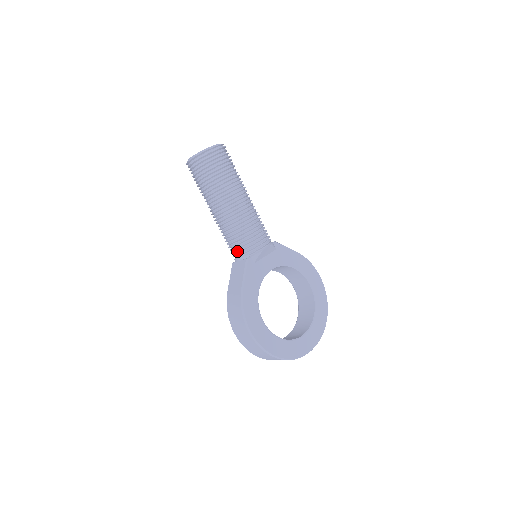
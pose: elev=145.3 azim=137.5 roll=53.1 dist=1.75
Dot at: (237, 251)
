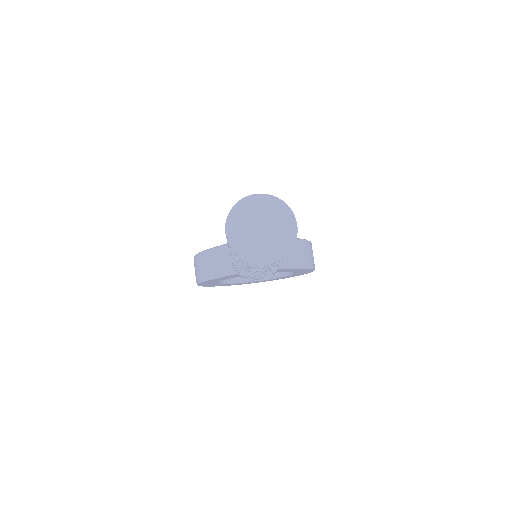
Dot at: occluded
